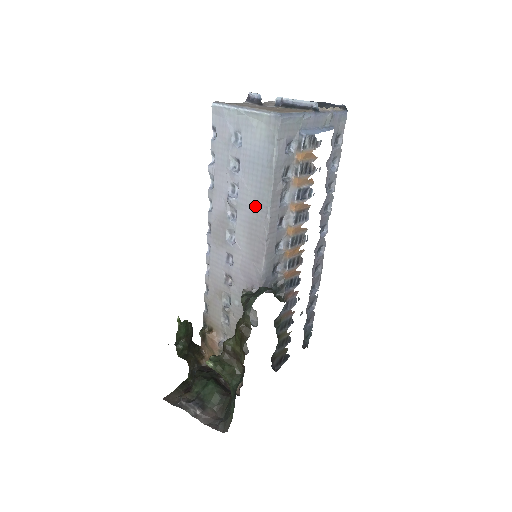
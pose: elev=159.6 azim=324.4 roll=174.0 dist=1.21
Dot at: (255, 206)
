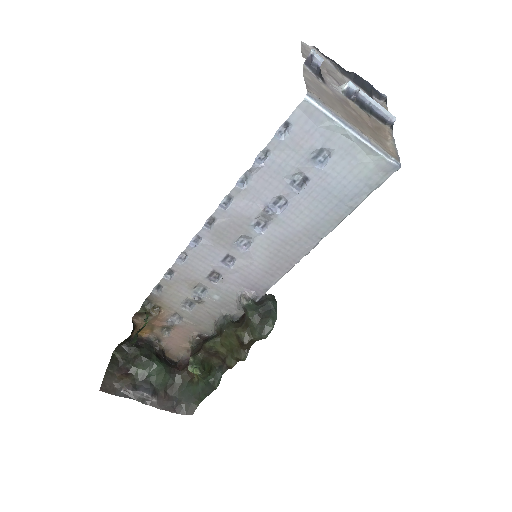
Dot at: (303, 231)
